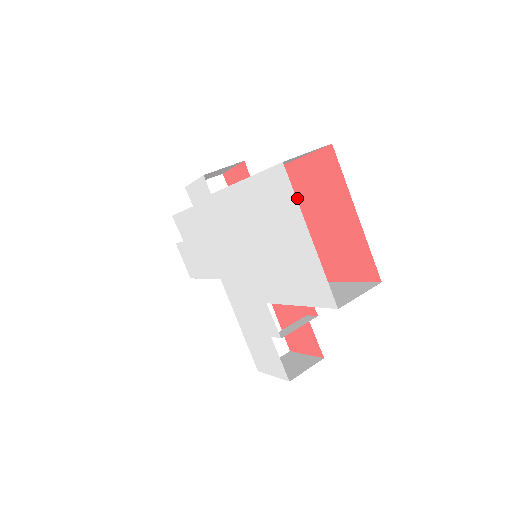
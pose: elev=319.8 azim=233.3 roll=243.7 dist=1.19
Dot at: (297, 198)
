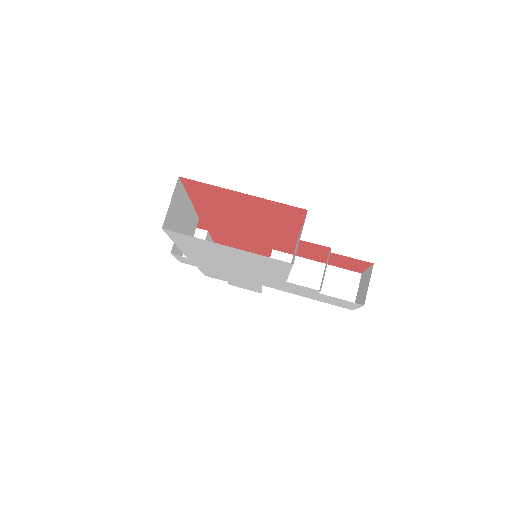
Dot at: (221, 209)
